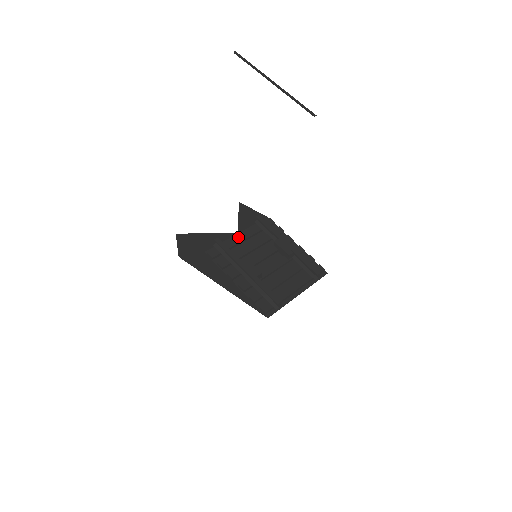
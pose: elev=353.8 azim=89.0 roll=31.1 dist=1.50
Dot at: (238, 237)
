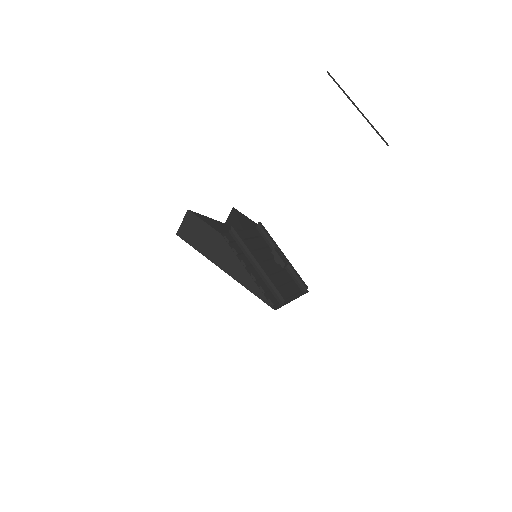
Dot at: (245, 233)
